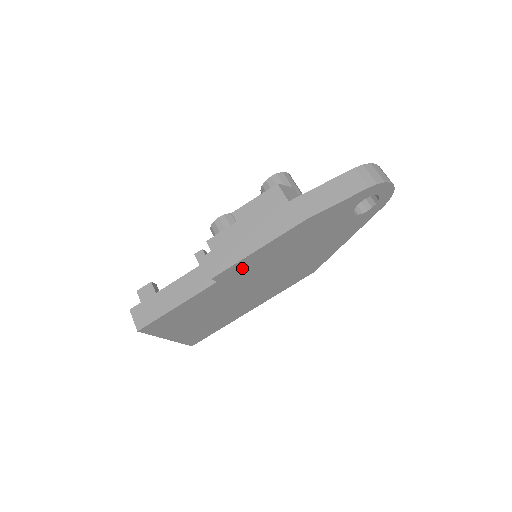
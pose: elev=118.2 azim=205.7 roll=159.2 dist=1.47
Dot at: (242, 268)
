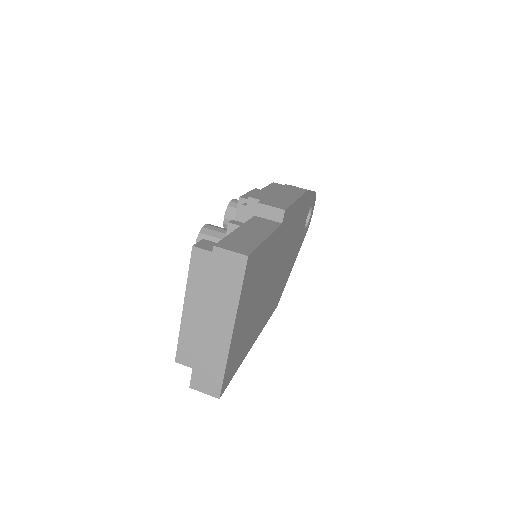
Dot at: (288, 221)
